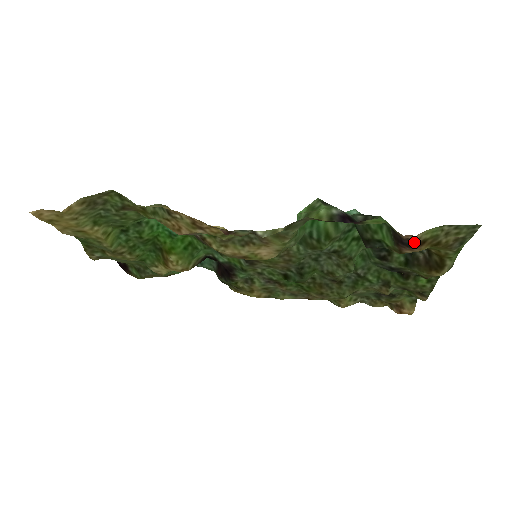
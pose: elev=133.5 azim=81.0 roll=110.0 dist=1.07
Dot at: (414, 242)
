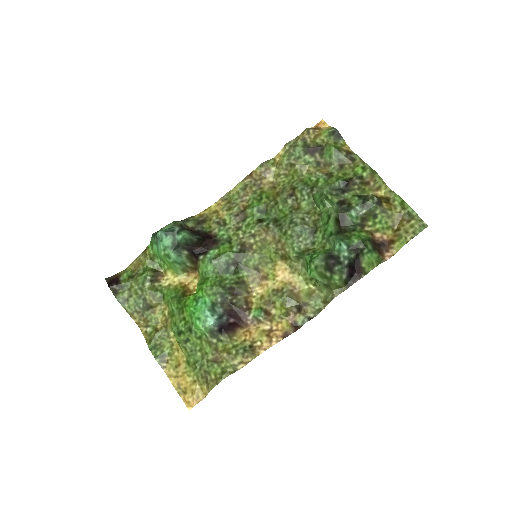
Dot at: (389, 249)
